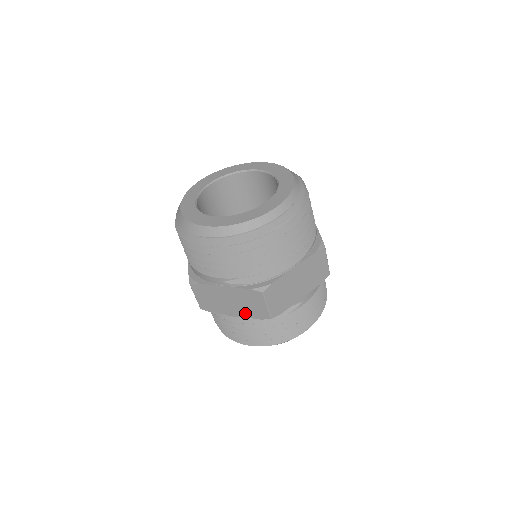
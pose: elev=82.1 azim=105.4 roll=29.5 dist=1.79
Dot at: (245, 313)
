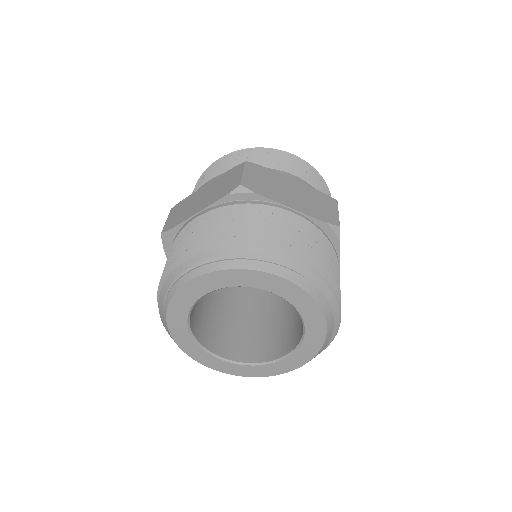
Dot at: occluded
